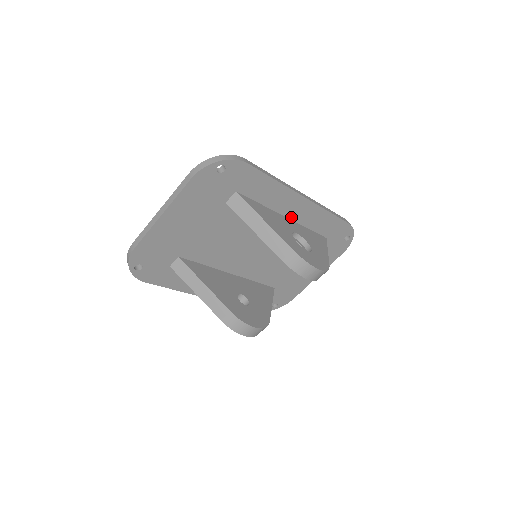
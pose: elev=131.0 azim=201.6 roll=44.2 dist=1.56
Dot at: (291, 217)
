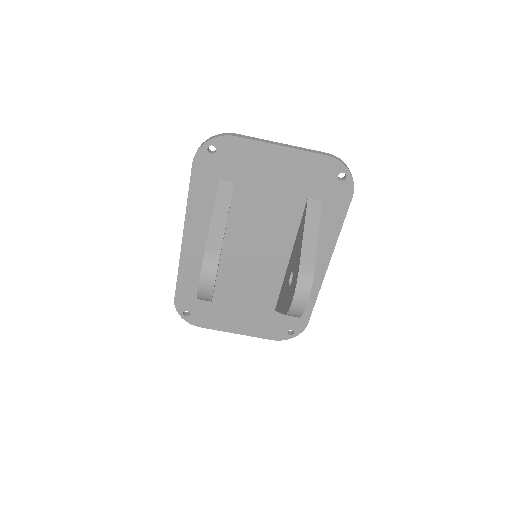
Dot at: occluded
